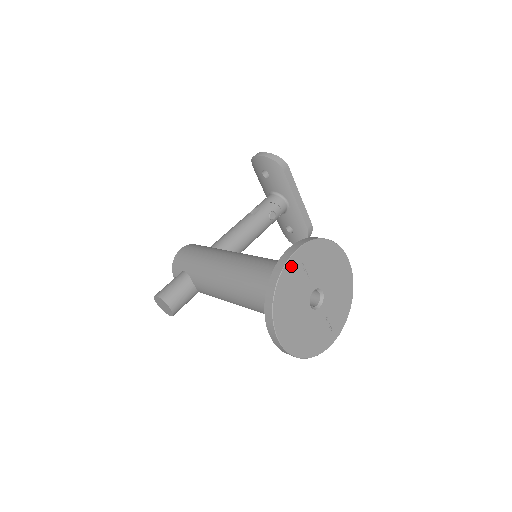
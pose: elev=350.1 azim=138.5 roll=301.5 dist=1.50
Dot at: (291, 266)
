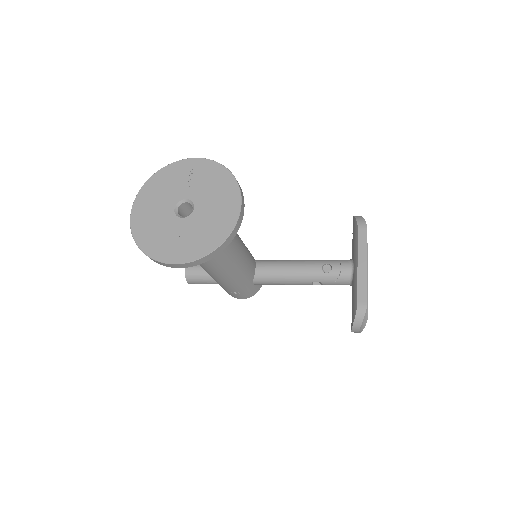
Dot at: (181, 165)
